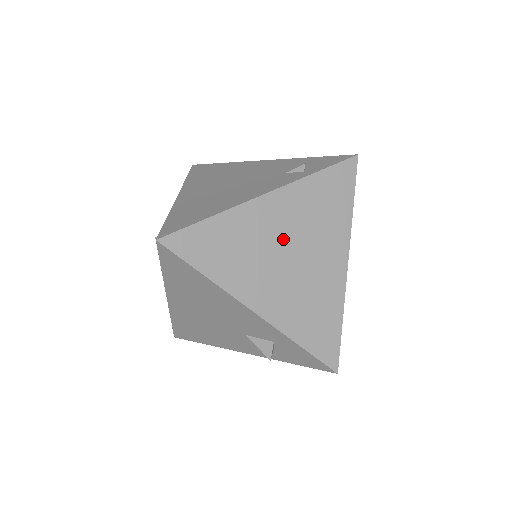
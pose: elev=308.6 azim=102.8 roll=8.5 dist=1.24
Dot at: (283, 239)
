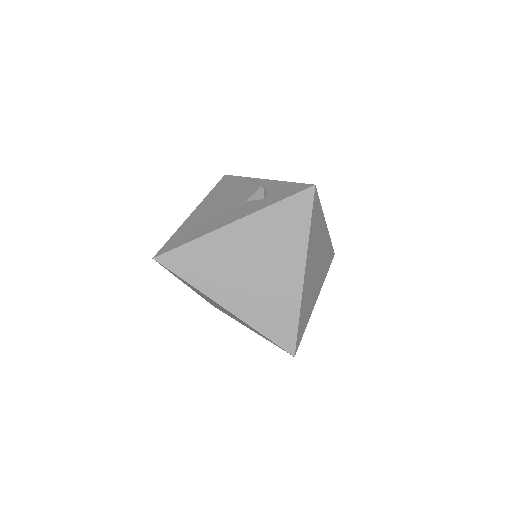
Dot at: occluded
